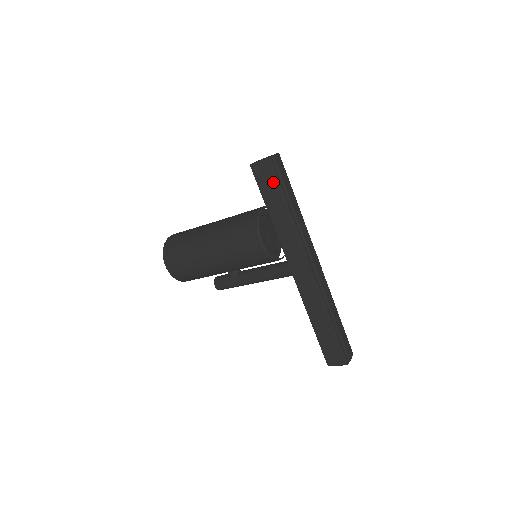
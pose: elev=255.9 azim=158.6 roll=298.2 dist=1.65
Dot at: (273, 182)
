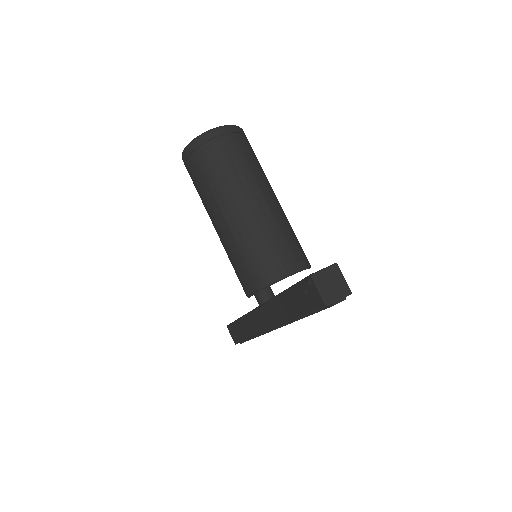
Dot at: (308, 305)
